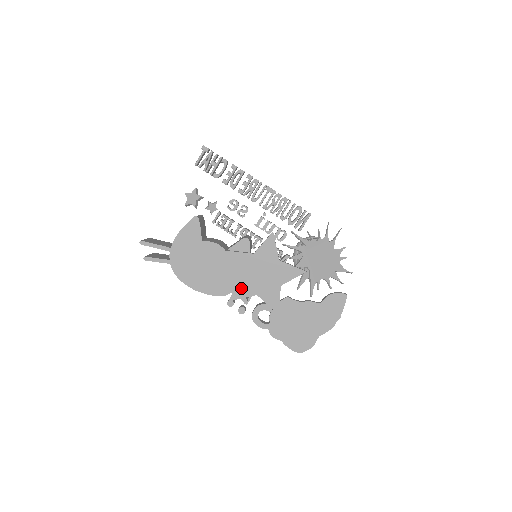
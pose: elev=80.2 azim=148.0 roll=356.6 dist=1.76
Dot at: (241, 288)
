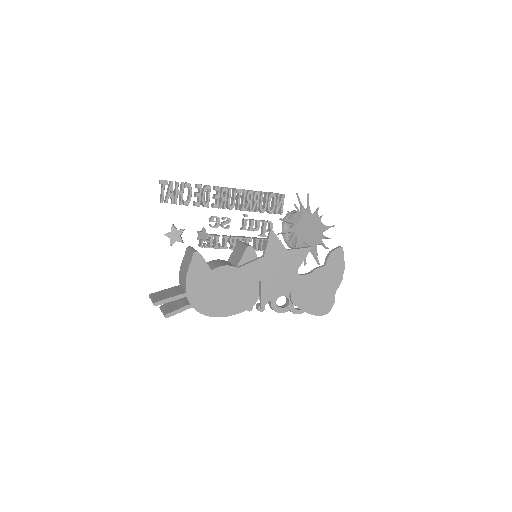
Dot at: (266, 292)
